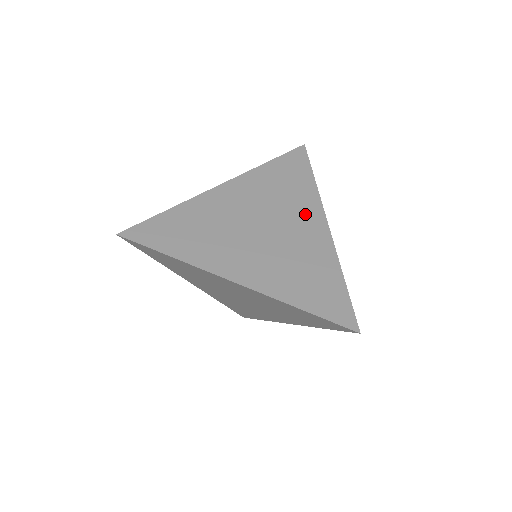
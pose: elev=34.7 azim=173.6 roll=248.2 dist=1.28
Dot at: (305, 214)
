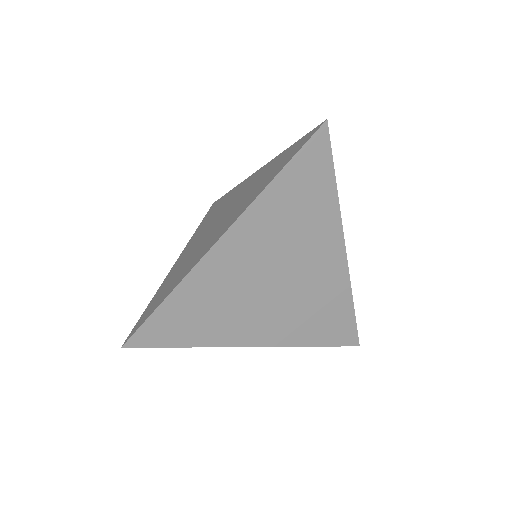
Dot at: (238, 191)
